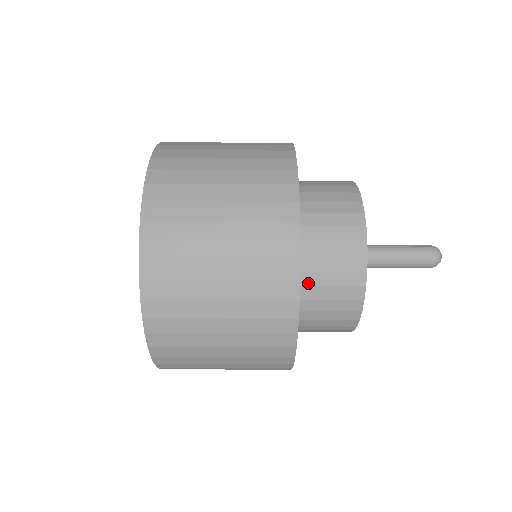
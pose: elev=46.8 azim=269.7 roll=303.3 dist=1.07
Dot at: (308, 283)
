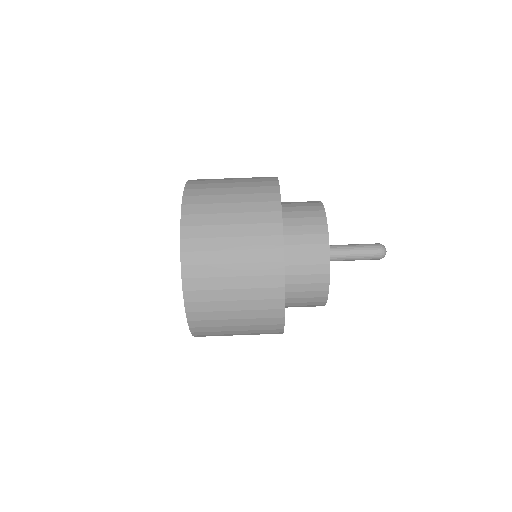
Dot at: (287, 206)
